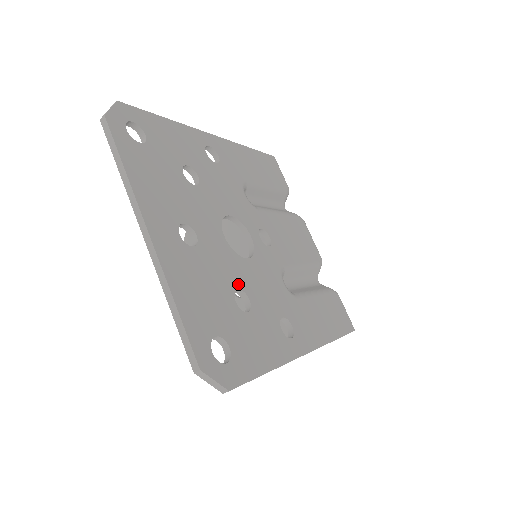
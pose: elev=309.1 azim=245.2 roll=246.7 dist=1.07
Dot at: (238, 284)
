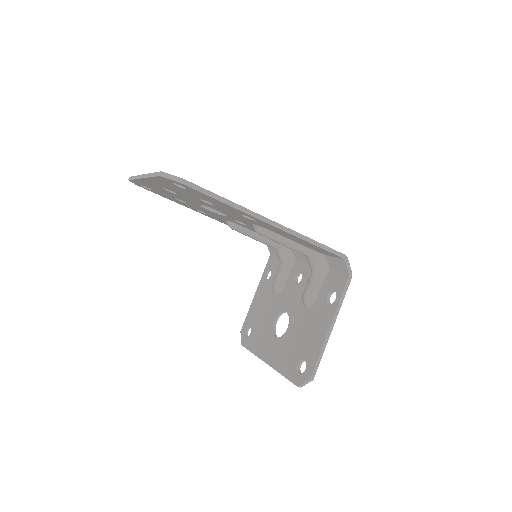
Dot at: occluded
